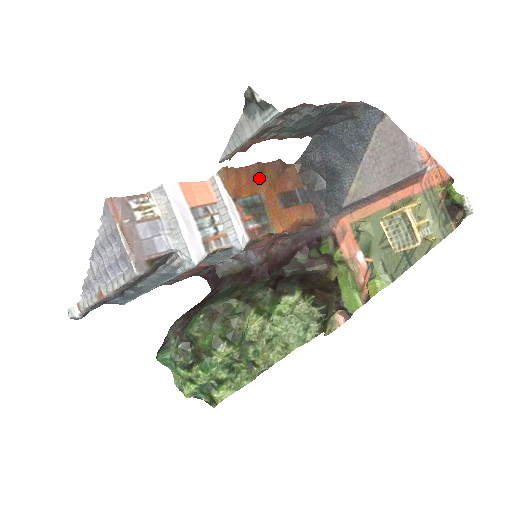
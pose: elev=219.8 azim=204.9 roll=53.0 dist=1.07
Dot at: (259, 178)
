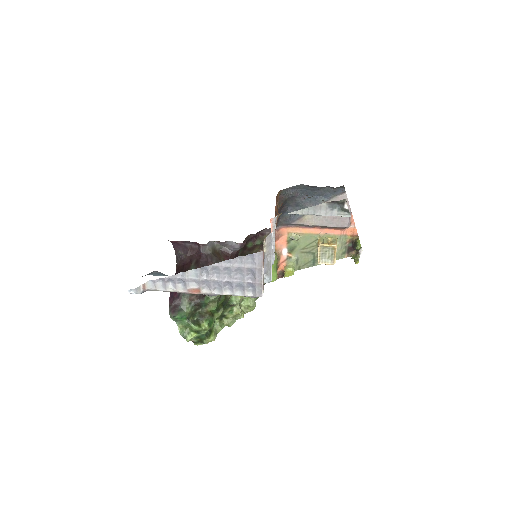
Dot at: occluded
